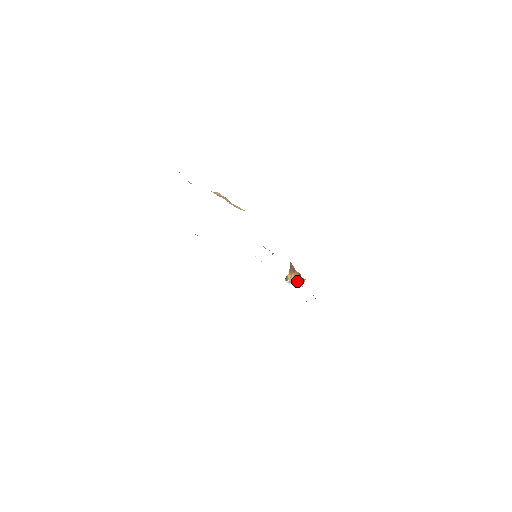
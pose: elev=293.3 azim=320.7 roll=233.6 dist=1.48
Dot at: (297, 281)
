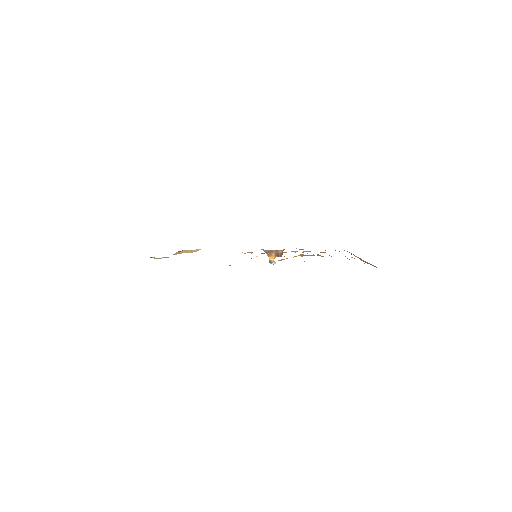
Dot at: (280, 256)
